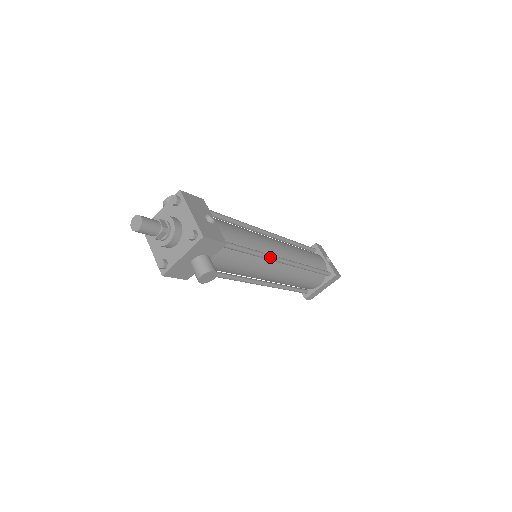
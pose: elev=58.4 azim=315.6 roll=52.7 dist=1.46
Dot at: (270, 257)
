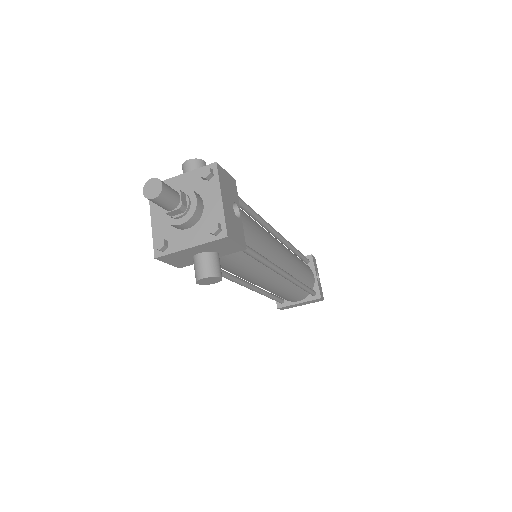
Dot at: (275, 268)
